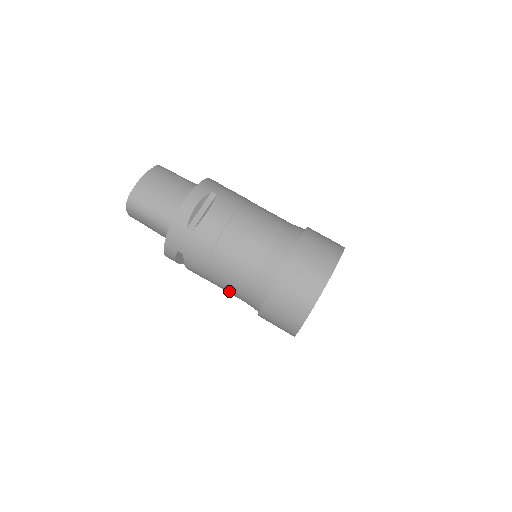
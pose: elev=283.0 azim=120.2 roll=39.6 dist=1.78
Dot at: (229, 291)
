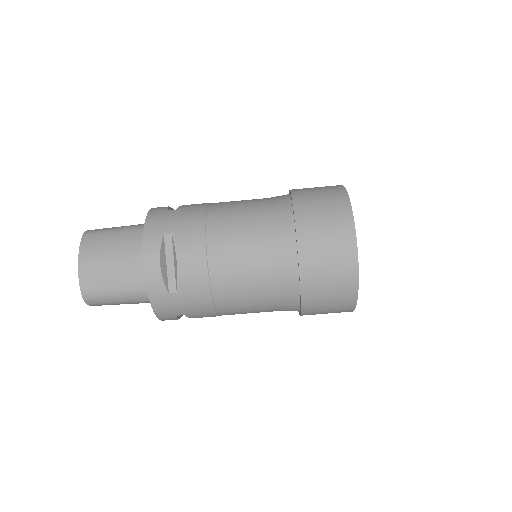
Dot at: occluded
